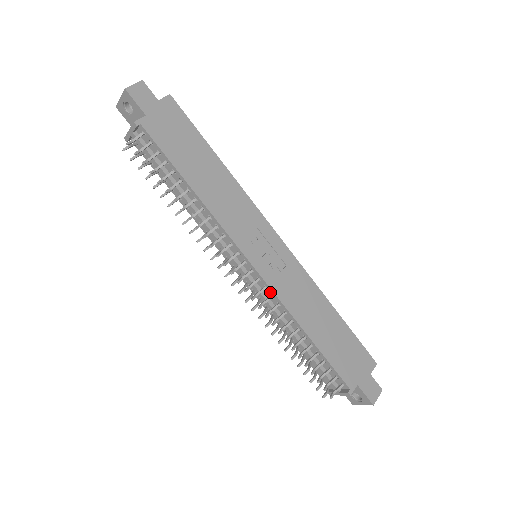
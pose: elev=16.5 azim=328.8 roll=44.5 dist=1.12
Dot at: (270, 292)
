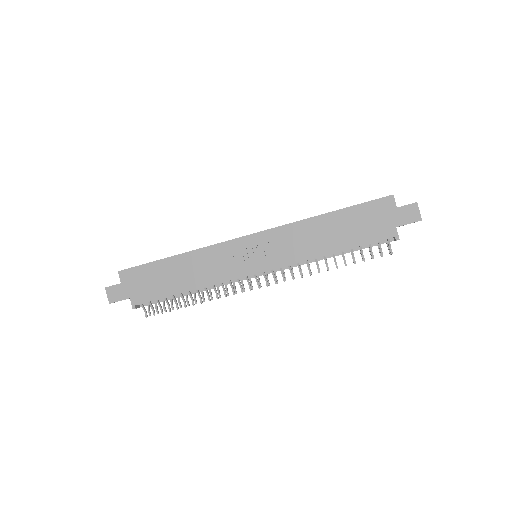
Dot at: occluded
